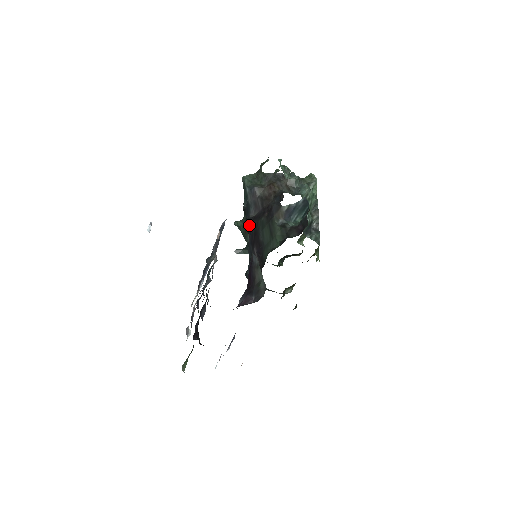
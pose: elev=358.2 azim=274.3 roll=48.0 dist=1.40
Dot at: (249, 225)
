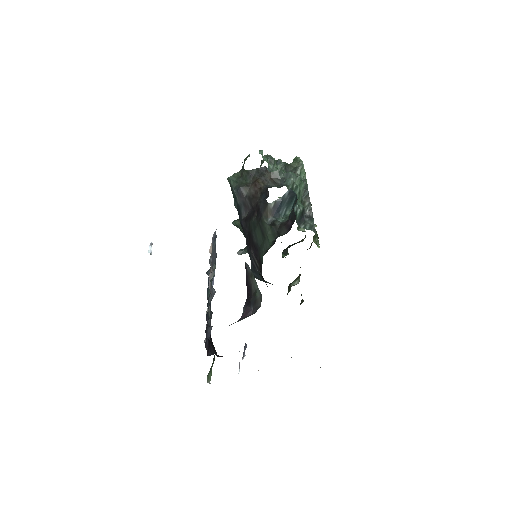
Dot at: (242, 227)
